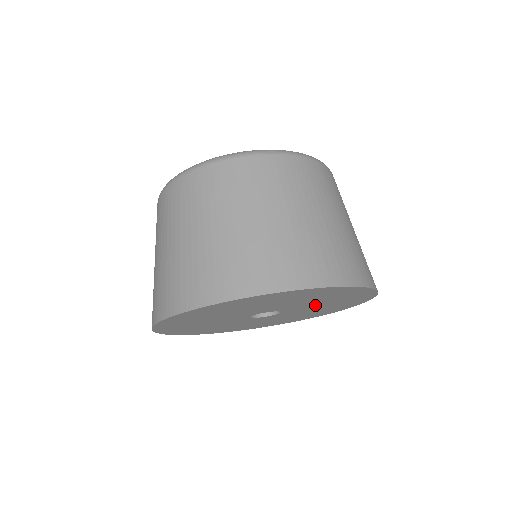
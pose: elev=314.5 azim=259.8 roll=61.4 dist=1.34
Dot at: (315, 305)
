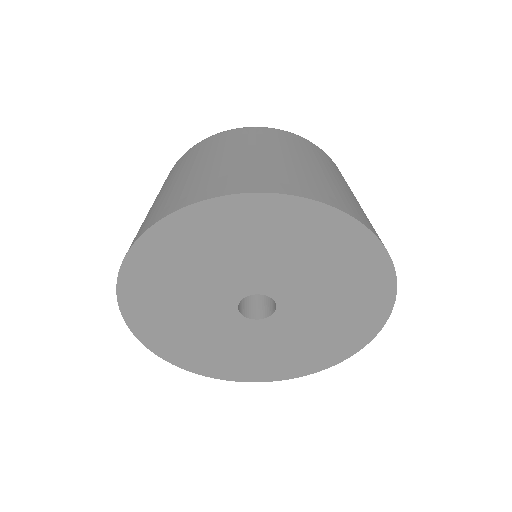
Dot at: (318, 295)
